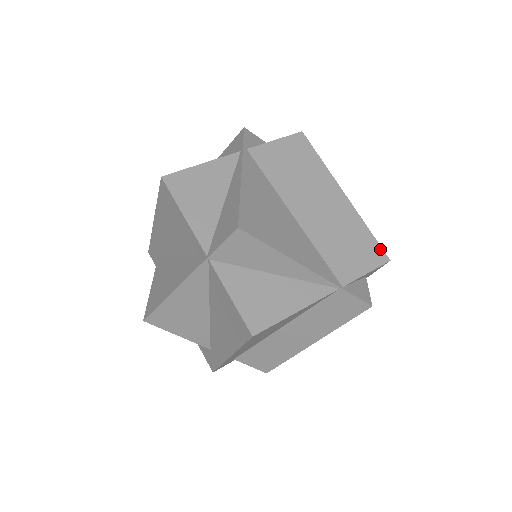
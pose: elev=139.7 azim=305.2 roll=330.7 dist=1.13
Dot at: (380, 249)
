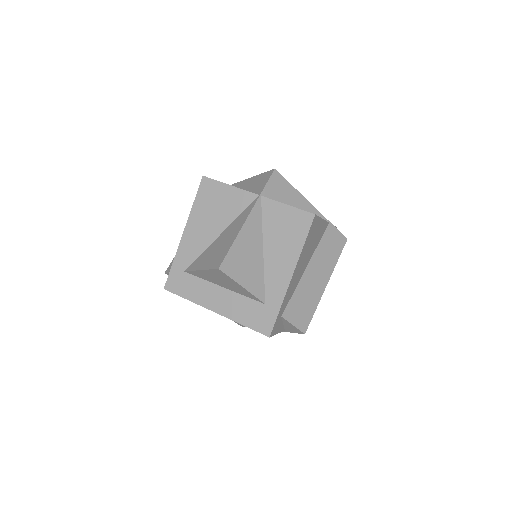
Dot at: occluded
